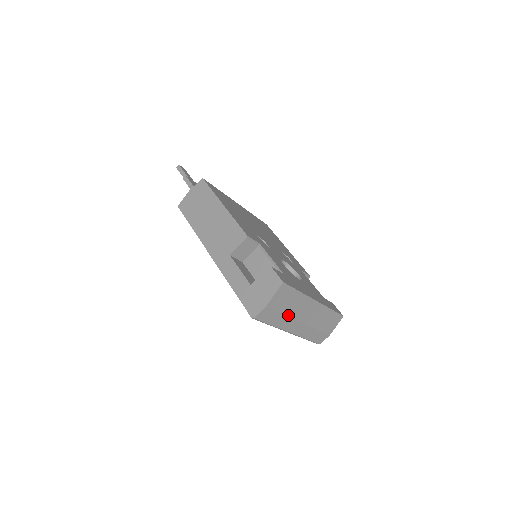
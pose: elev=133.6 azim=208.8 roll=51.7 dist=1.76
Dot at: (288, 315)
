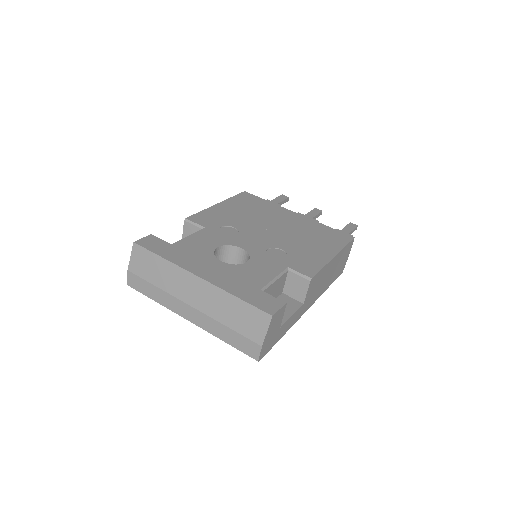
Dot at: (163, 289)
